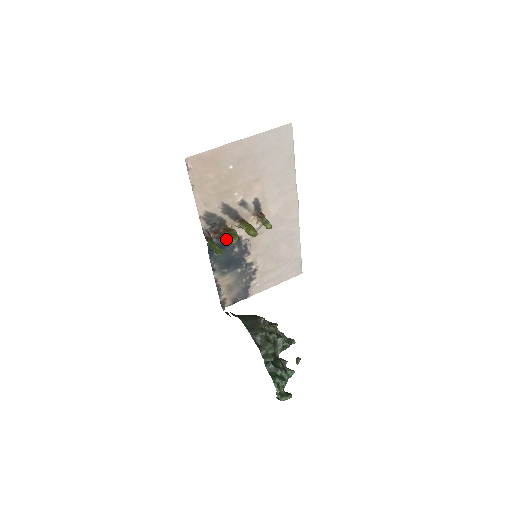
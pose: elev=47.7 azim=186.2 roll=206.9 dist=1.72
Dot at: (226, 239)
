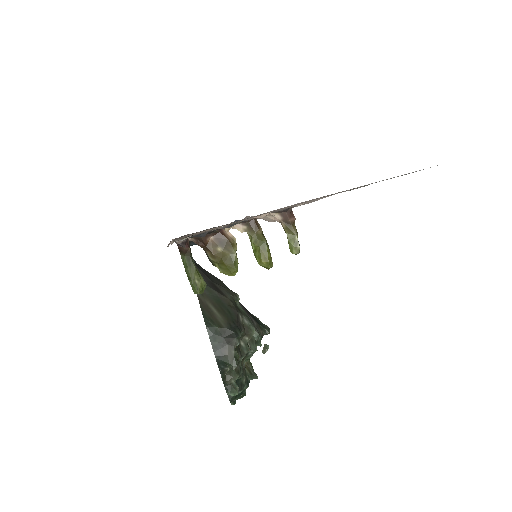
Dot at: (215, 263)
